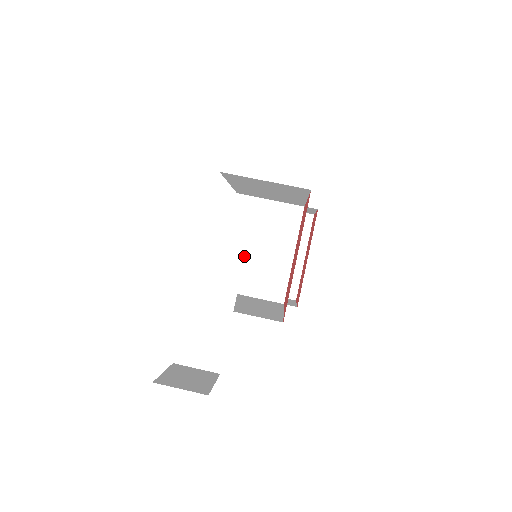
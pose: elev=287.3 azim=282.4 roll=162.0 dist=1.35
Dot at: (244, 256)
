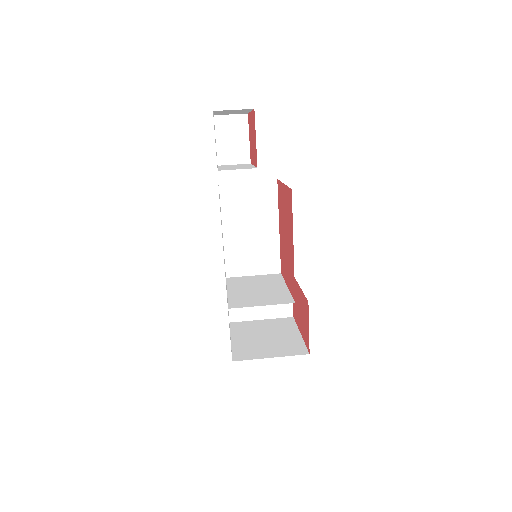
Dot at: (245, 294)
